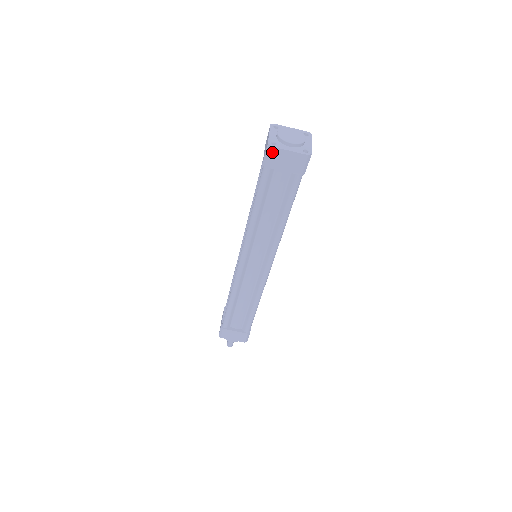
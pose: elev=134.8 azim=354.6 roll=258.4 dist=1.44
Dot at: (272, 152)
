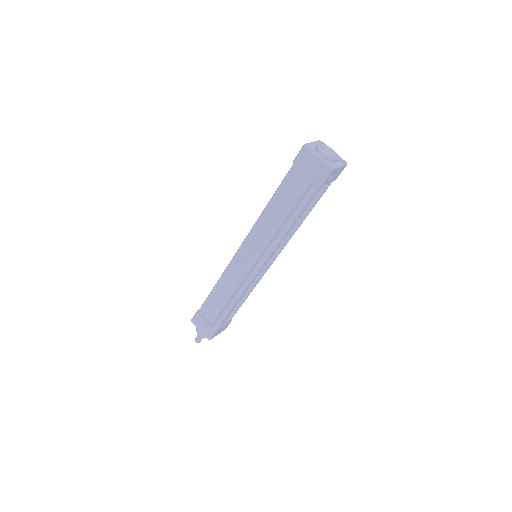
Dot at: (304, 152)
